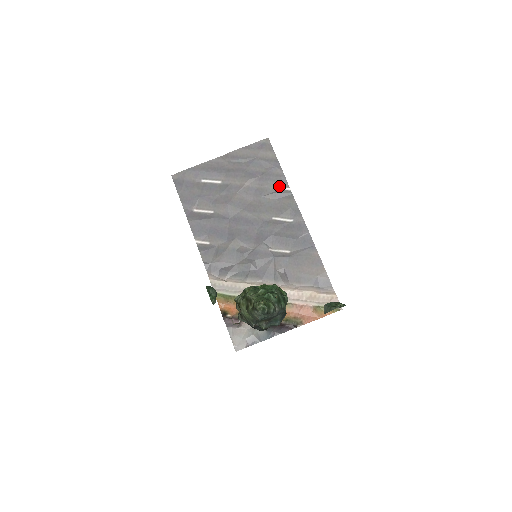
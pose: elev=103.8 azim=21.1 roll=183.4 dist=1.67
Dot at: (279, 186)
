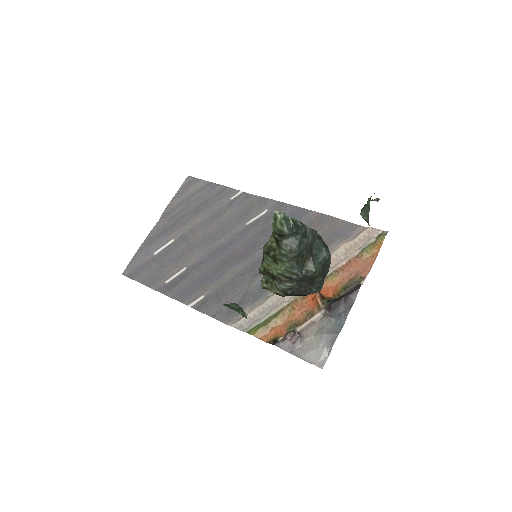
Dot at: (229, 198)
